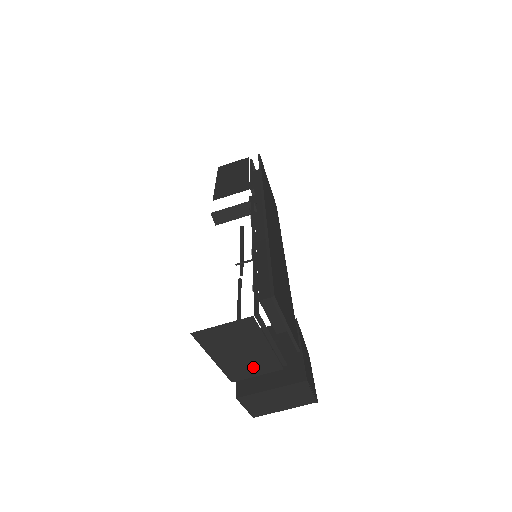
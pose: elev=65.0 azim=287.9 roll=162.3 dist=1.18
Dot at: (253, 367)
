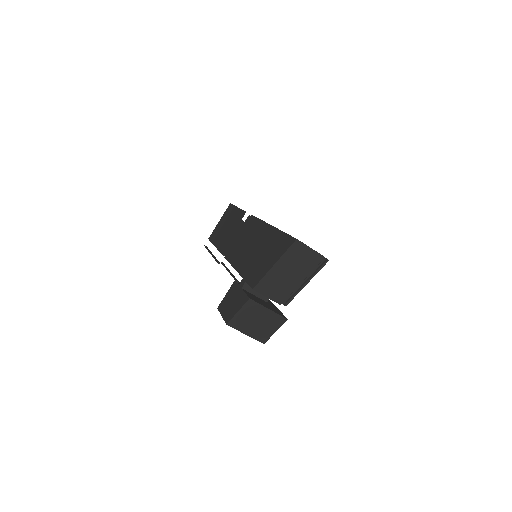
Dot at: (275, 289)
